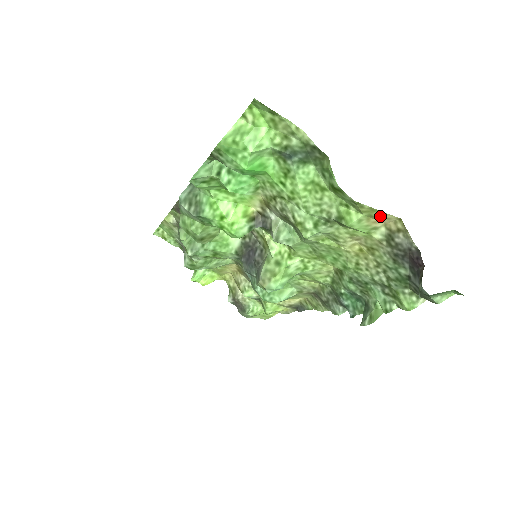
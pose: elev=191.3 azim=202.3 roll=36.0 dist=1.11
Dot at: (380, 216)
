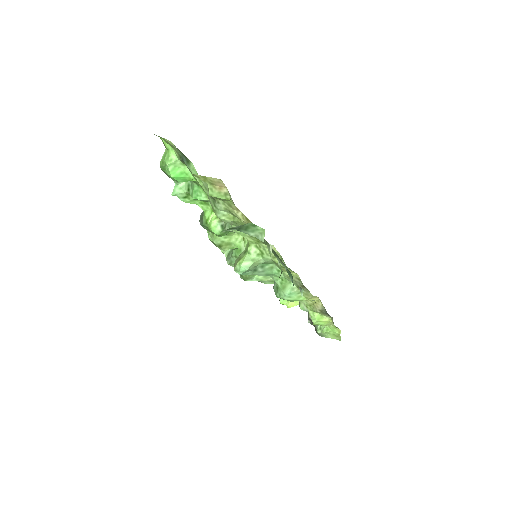
Dot at: (213, 181)
